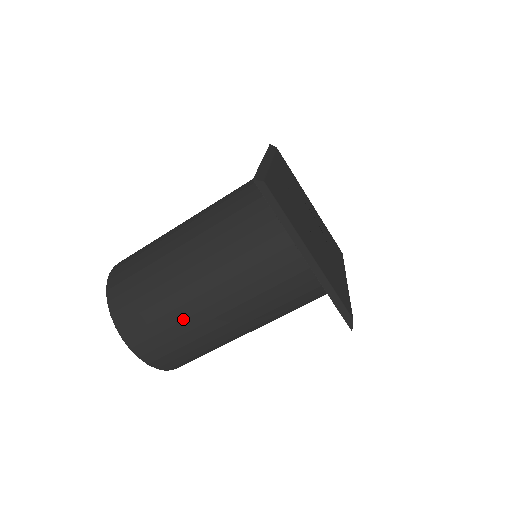
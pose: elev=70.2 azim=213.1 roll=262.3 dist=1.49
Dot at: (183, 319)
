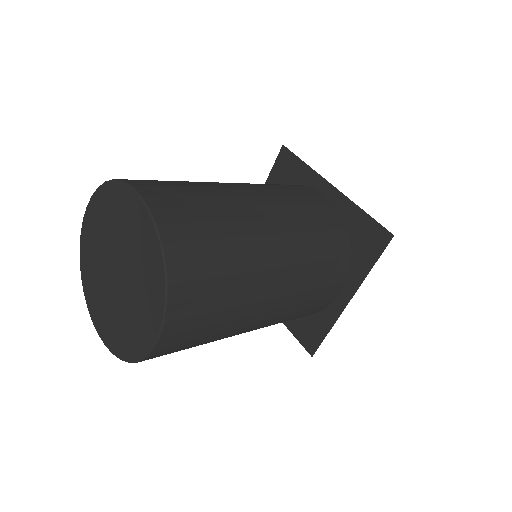
Dot at: (220, 195)
